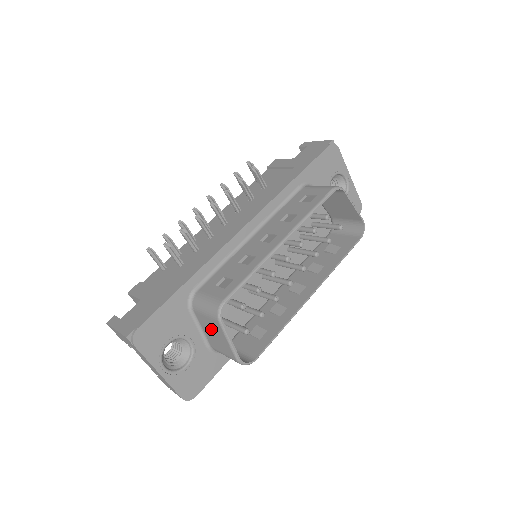
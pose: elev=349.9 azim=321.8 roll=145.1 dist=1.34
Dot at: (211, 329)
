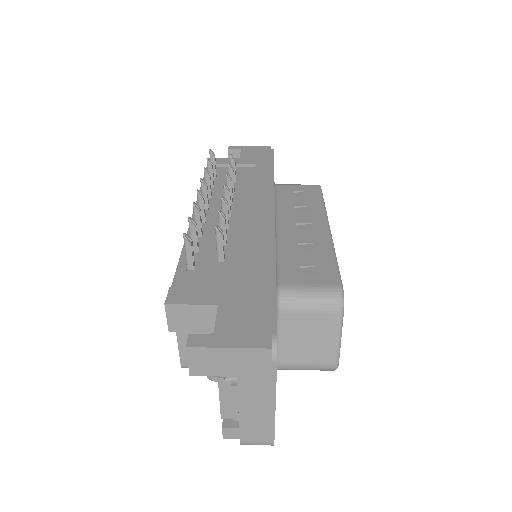
Dot at: (308, 330)
